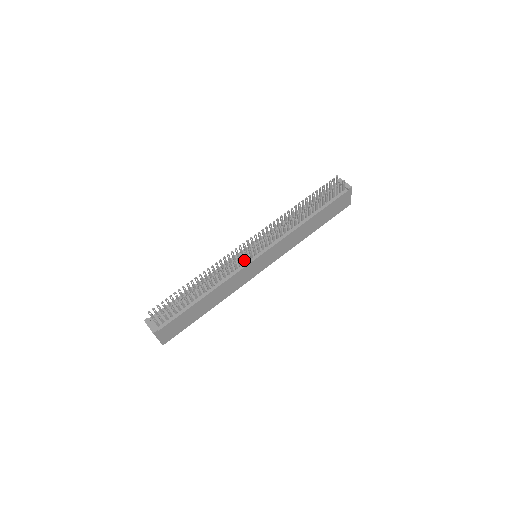
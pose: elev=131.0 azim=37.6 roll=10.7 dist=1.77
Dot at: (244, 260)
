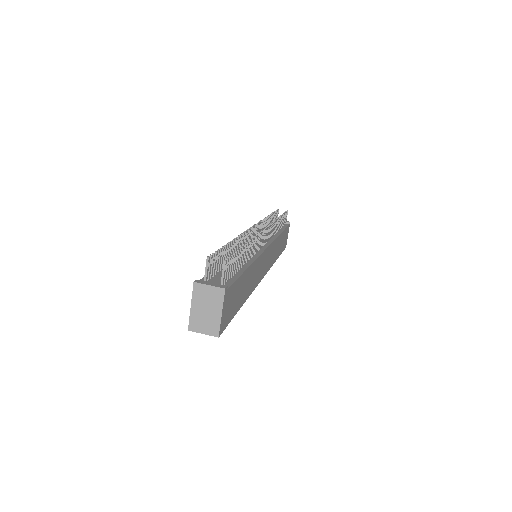
Dot at: (260, 243)
